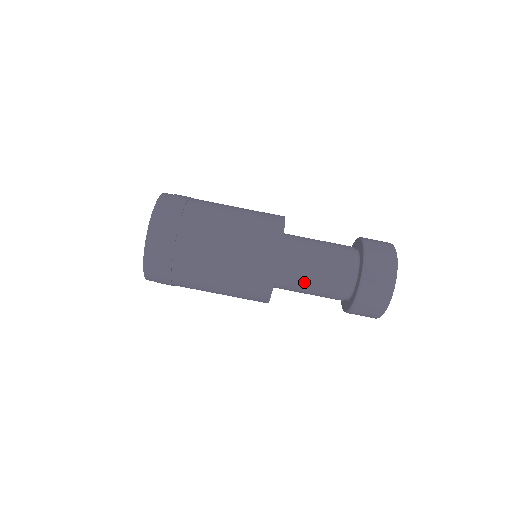
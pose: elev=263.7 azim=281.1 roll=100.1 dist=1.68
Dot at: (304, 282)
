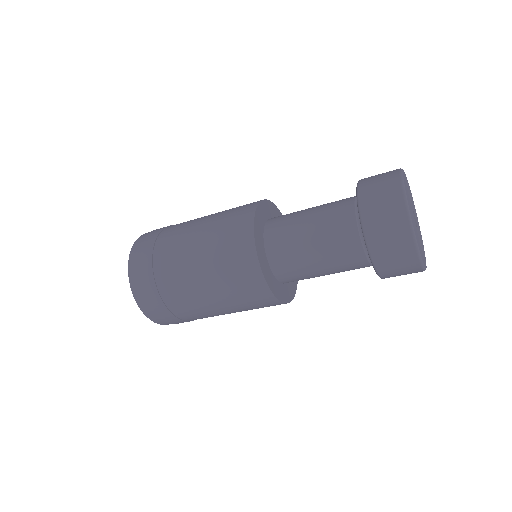
Dot at: occluded
